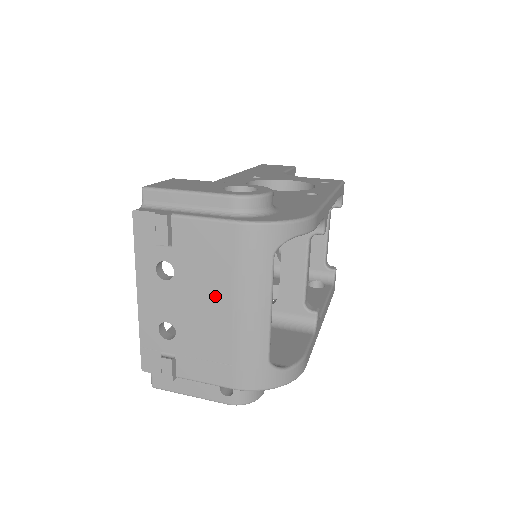
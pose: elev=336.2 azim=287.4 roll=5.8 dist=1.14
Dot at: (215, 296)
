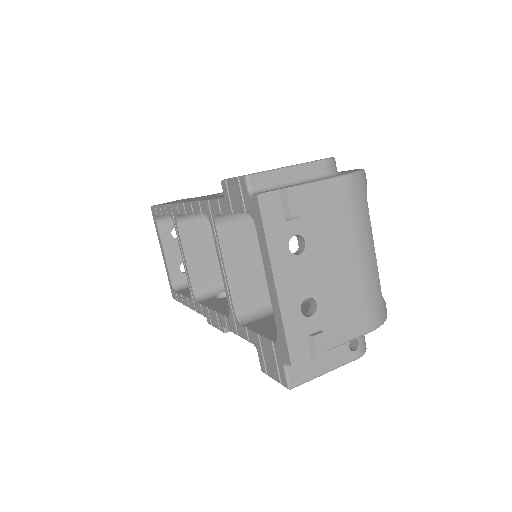
Dot at: (342, 250)
